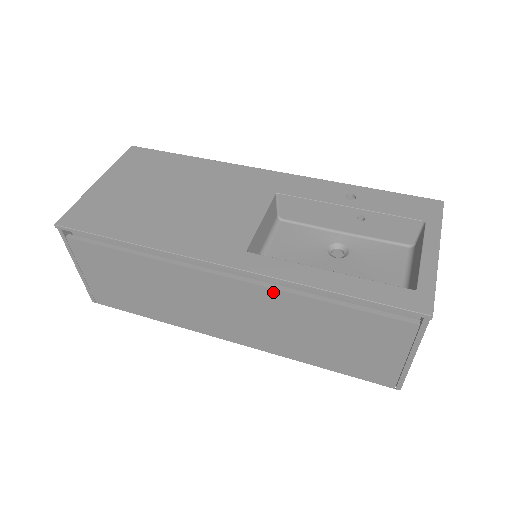
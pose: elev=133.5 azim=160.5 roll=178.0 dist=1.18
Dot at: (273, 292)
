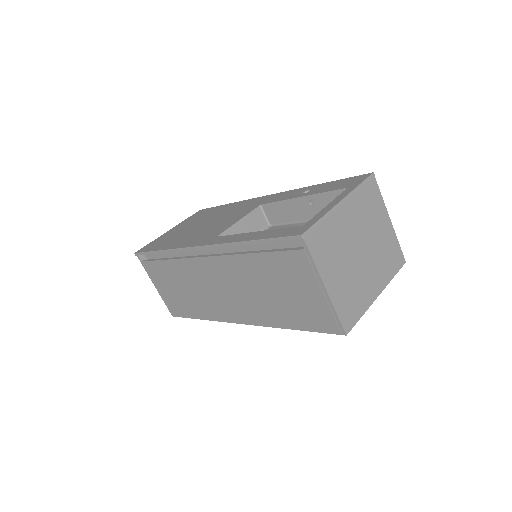
Dot at: (229, 258)
